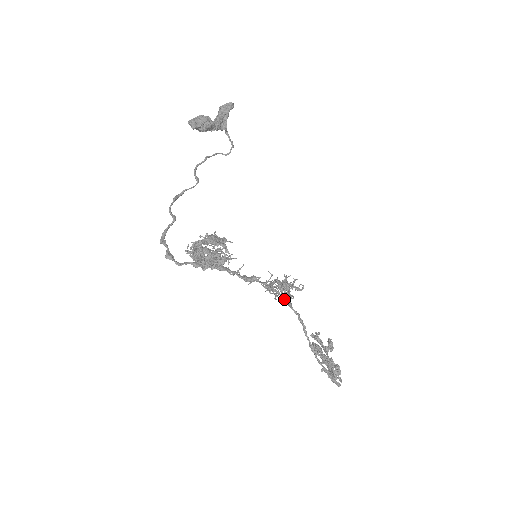
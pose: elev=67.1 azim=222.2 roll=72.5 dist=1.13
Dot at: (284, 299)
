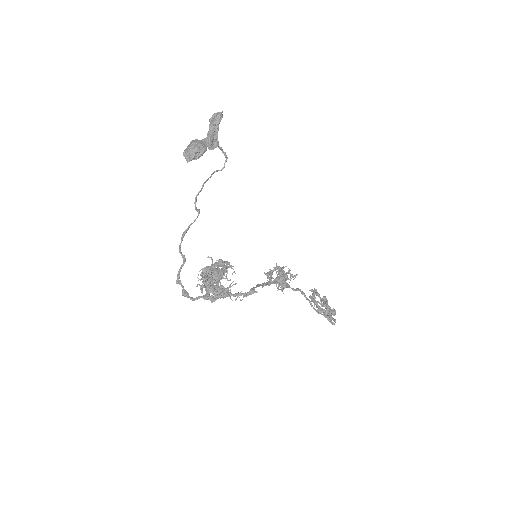
Dot at: (281, 287)
